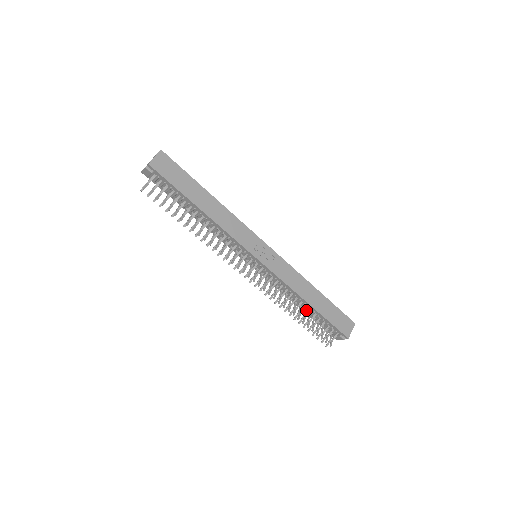
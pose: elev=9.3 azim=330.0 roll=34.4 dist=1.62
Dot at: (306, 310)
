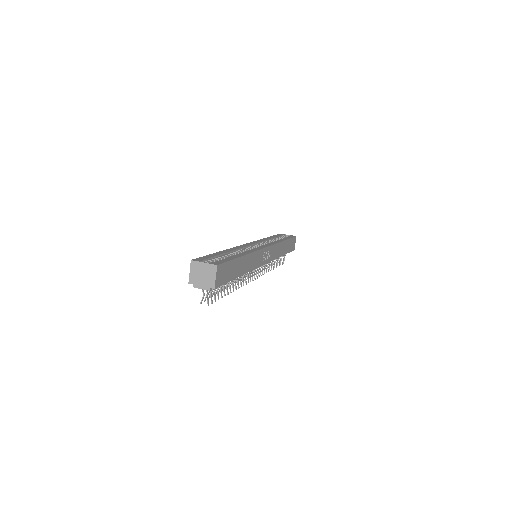
Dot at: occluded
